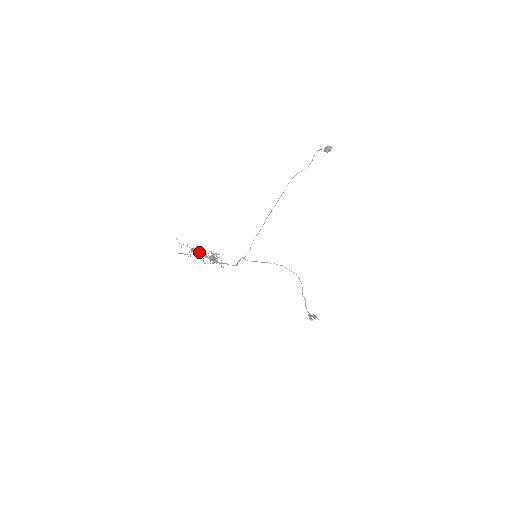
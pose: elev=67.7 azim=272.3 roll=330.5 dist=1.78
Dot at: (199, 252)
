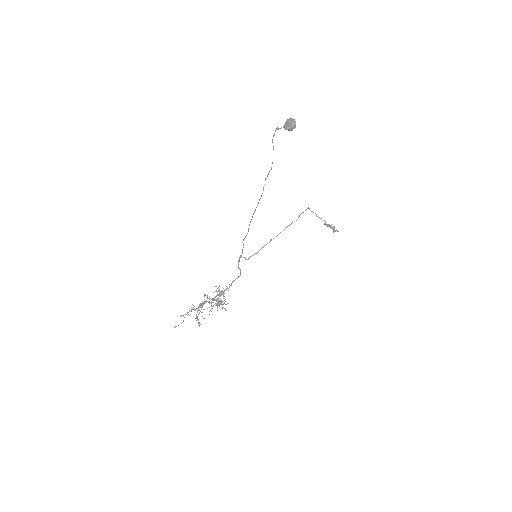
Dot at: (202, 305)
